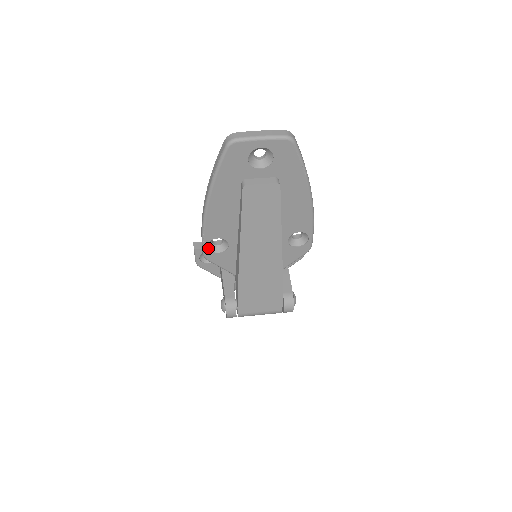
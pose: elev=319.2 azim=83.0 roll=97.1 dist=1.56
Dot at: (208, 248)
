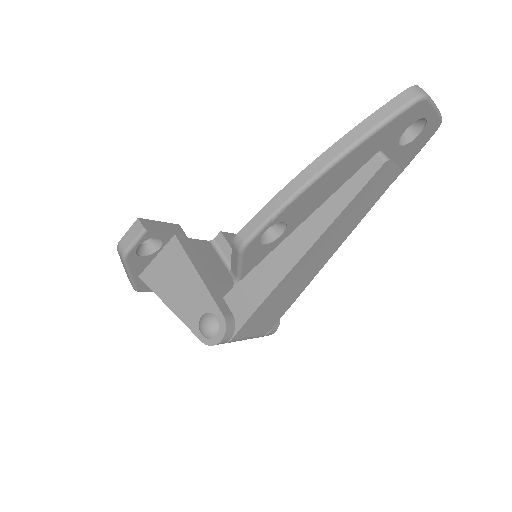
Dot at: (260, 234)
